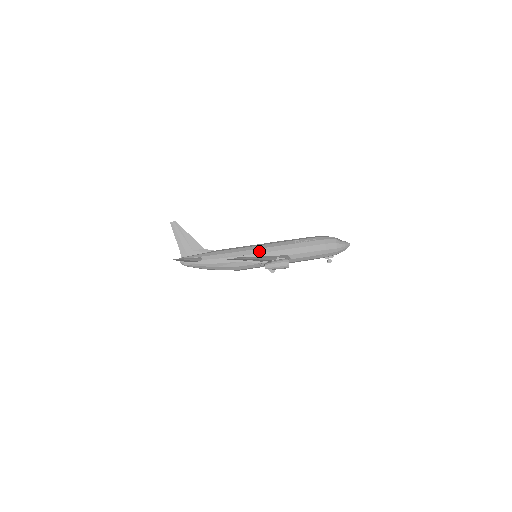
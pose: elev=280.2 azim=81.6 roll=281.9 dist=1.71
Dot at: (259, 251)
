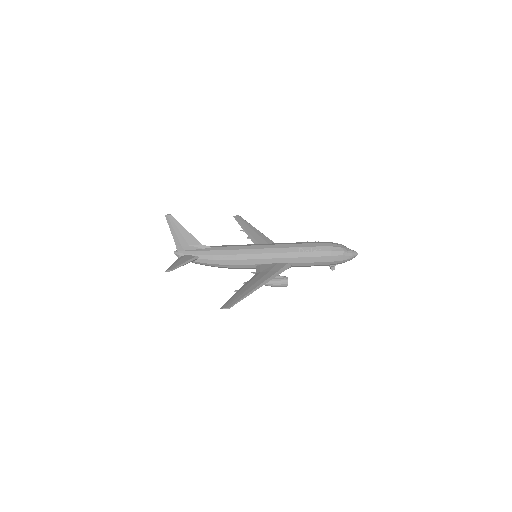
Dot at: (259, 256)
